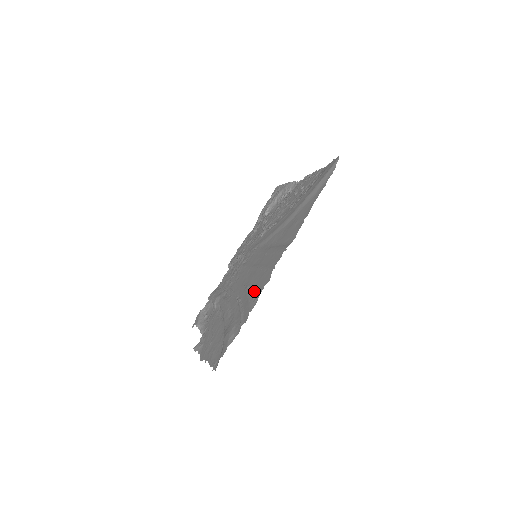
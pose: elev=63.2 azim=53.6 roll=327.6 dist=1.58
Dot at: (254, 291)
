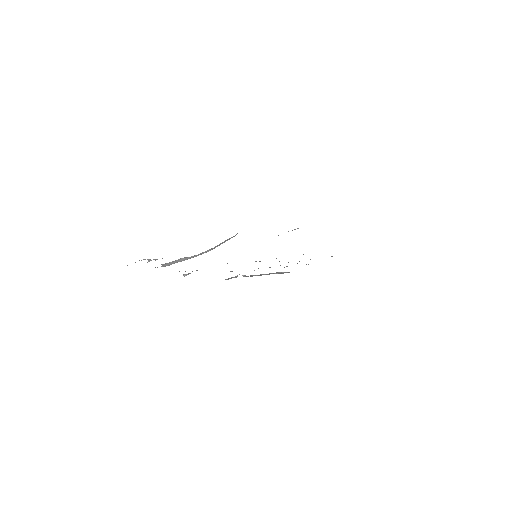
Dot at: occluded
